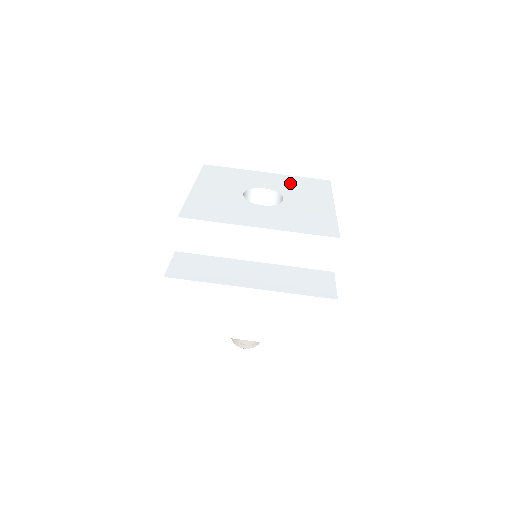
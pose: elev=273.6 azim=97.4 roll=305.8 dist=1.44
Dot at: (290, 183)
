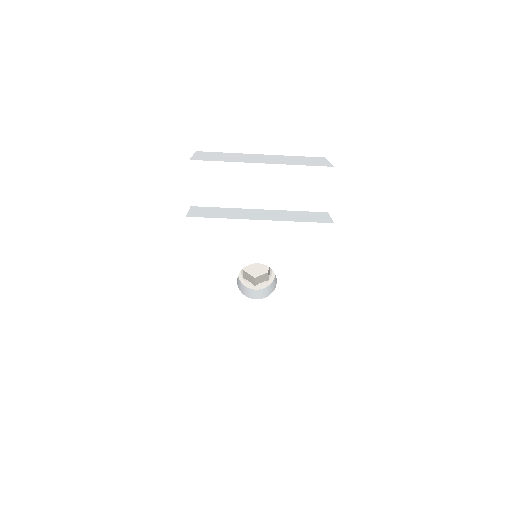
Dot at: (286, 244)
